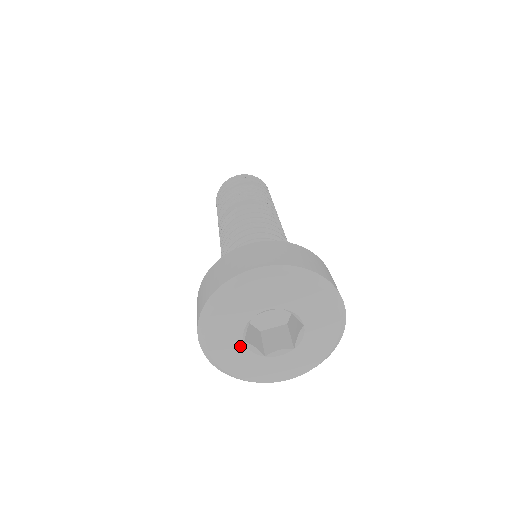
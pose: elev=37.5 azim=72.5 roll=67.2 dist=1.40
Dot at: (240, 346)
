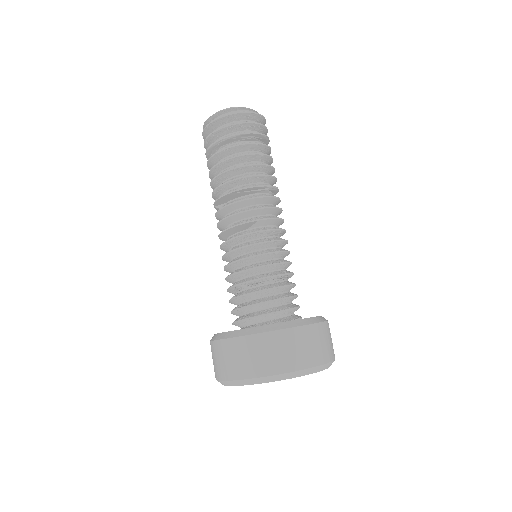
Dot at: occluded
